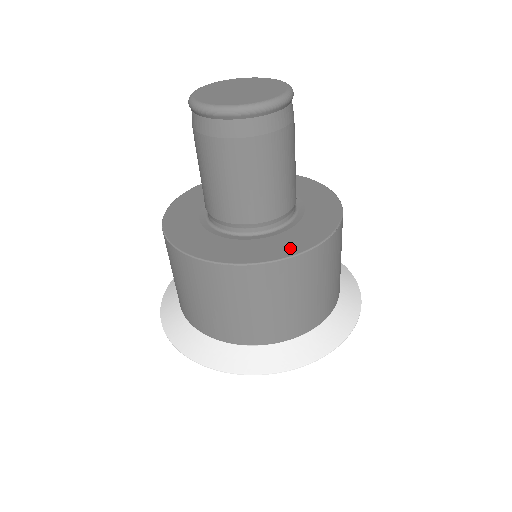
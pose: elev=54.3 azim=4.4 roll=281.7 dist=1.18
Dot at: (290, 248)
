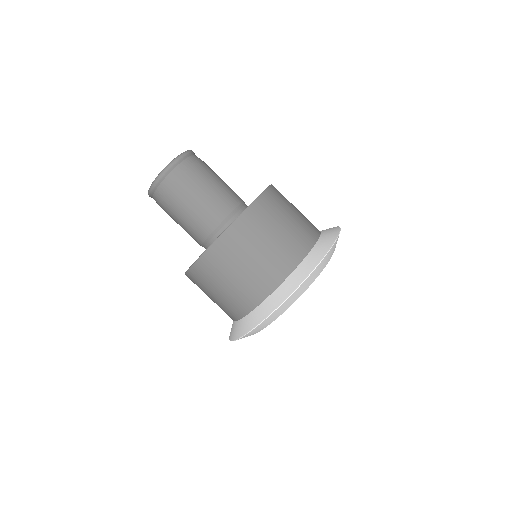
Dot at: occluded
